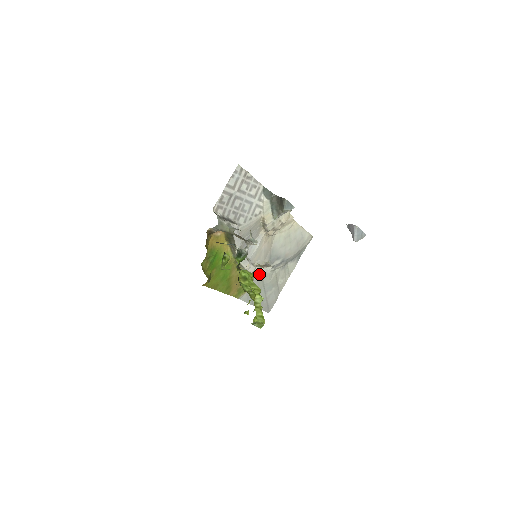
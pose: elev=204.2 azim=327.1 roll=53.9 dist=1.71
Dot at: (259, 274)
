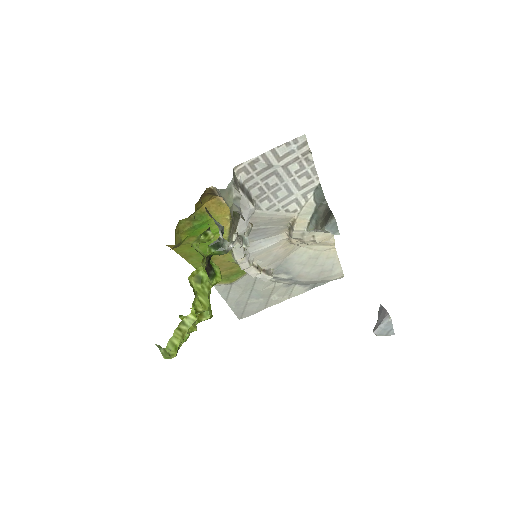
Dot at: (251, 276)
